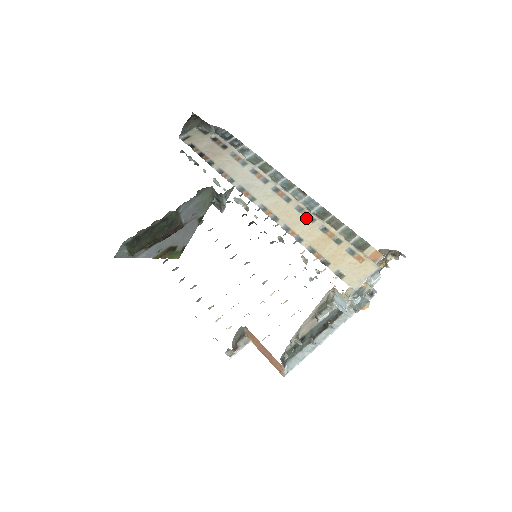
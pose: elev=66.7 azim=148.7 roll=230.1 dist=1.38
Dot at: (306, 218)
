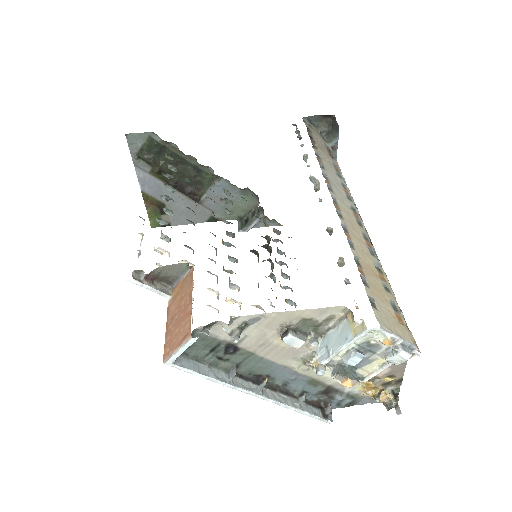
Dot at: (368, 246)
